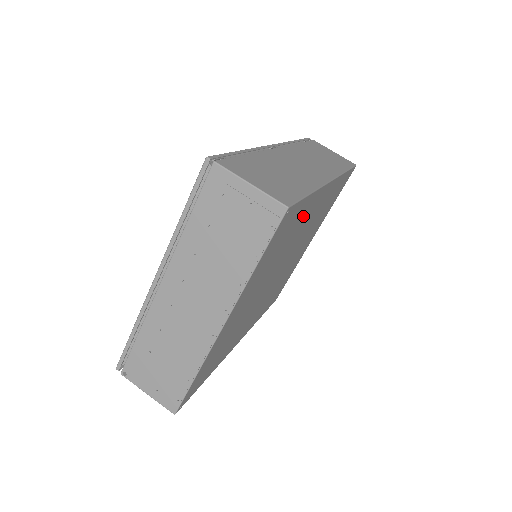
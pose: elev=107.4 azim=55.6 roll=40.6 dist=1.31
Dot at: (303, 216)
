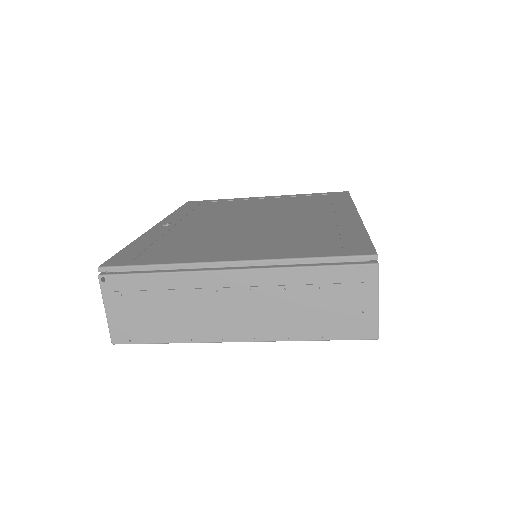
Dot at: occluded
